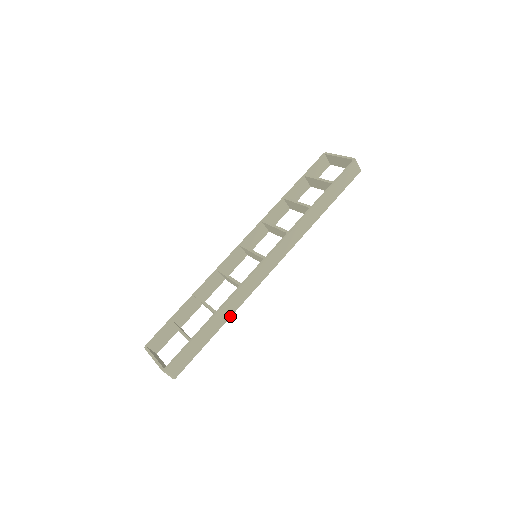
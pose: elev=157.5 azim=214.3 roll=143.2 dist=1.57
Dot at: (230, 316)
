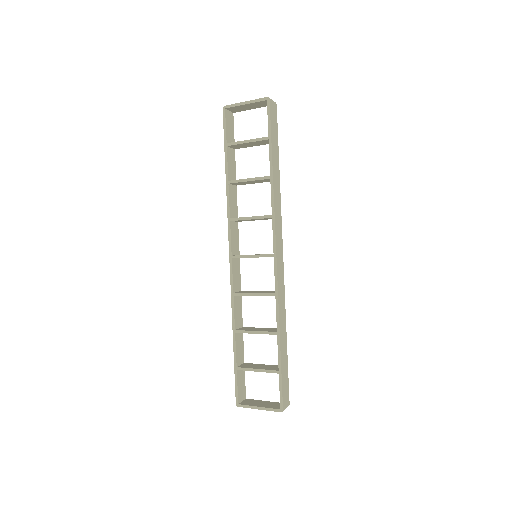
Dot at: (285, 323)
